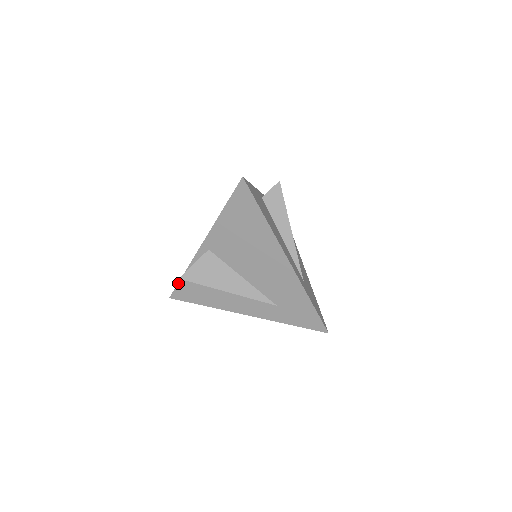
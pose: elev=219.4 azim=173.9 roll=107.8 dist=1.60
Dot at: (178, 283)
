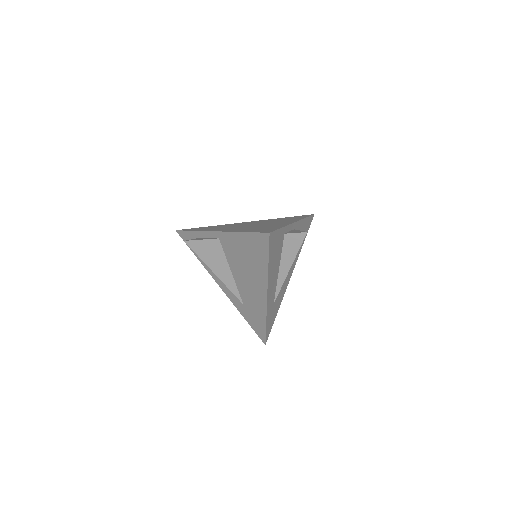
Dot at: (186, 230)
